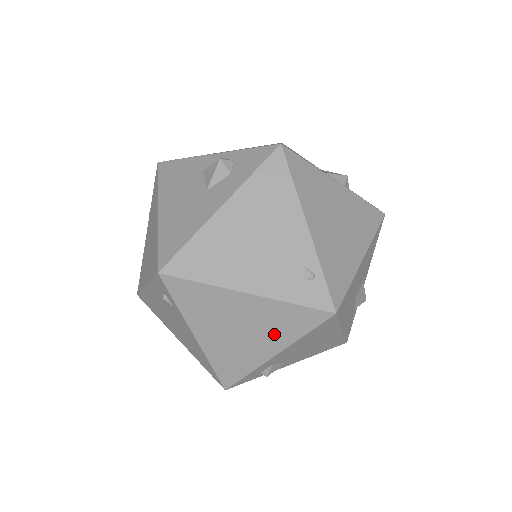
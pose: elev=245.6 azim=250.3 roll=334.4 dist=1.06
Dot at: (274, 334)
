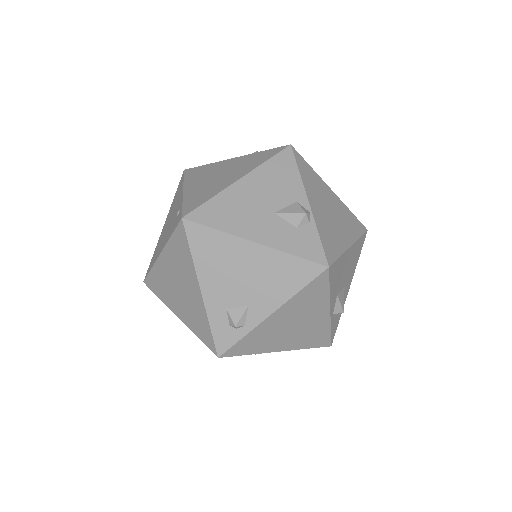
Dot at: (186, 271)
